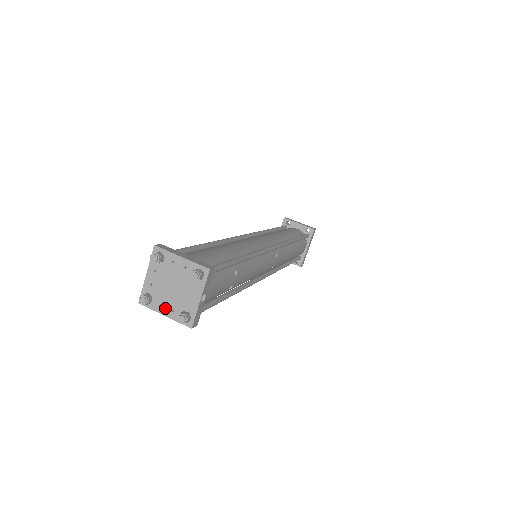
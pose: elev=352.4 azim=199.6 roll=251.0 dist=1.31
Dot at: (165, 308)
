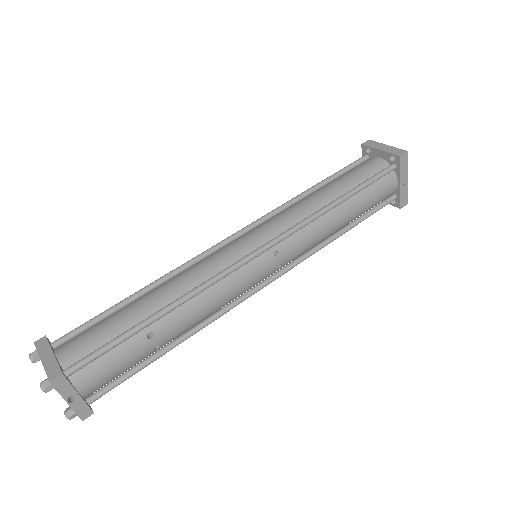
Dot at: occluded
